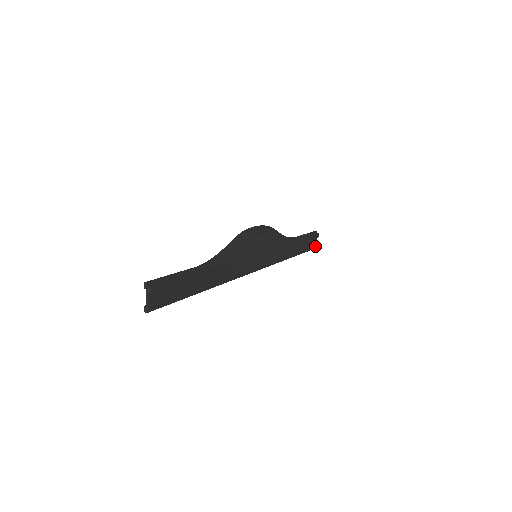
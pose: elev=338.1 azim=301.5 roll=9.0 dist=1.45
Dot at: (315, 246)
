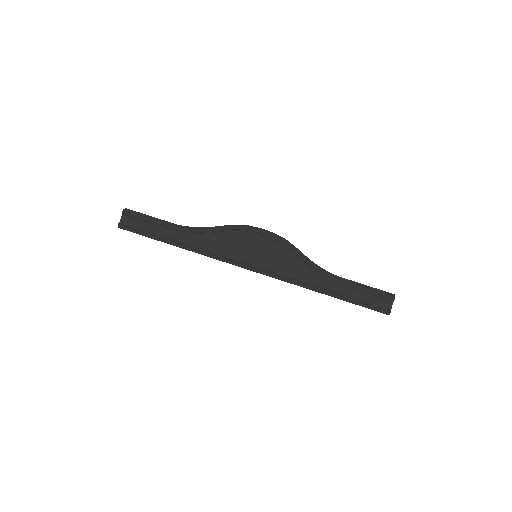
Dot at: (385, 309)
